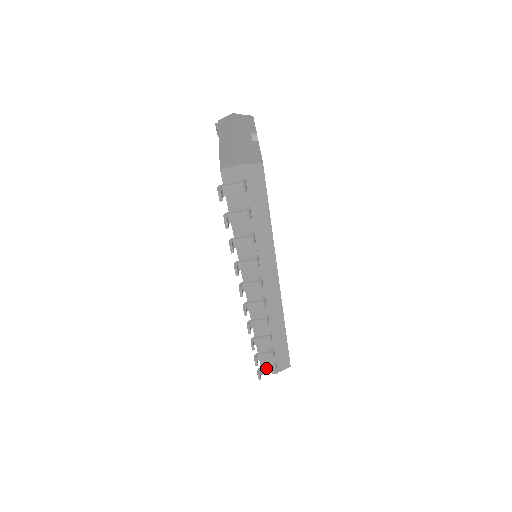
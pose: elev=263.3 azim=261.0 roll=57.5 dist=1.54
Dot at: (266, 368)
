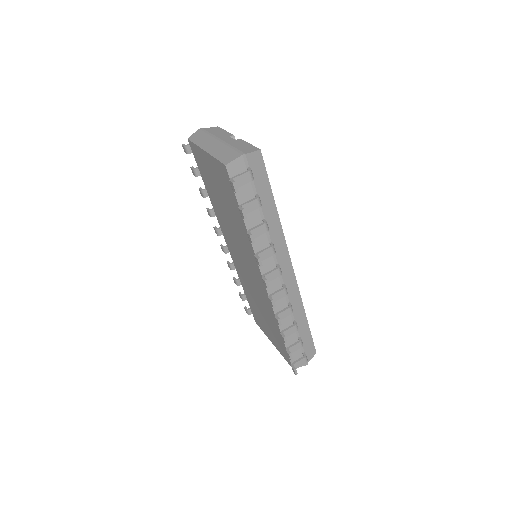
Dot at: (298, 361)
